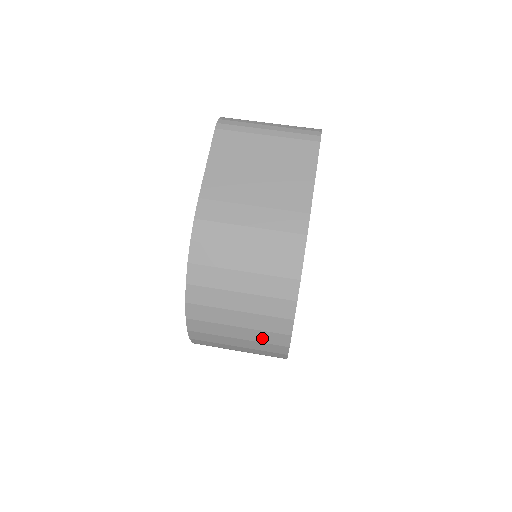
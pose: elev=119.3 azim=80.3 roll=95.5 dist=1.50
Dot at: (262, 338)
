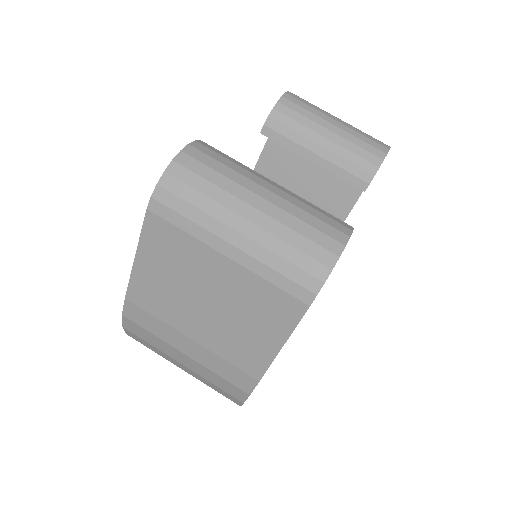
Dot at: occluded
